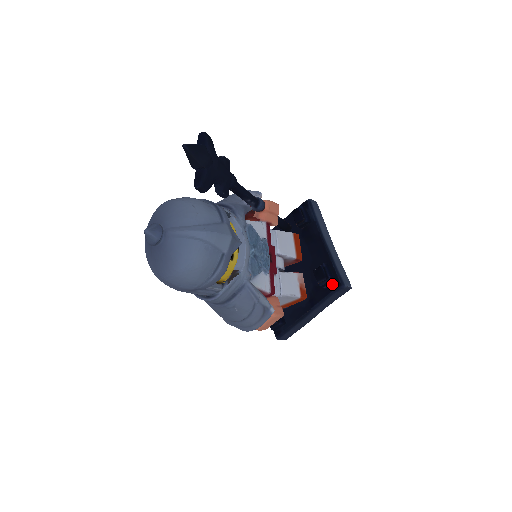
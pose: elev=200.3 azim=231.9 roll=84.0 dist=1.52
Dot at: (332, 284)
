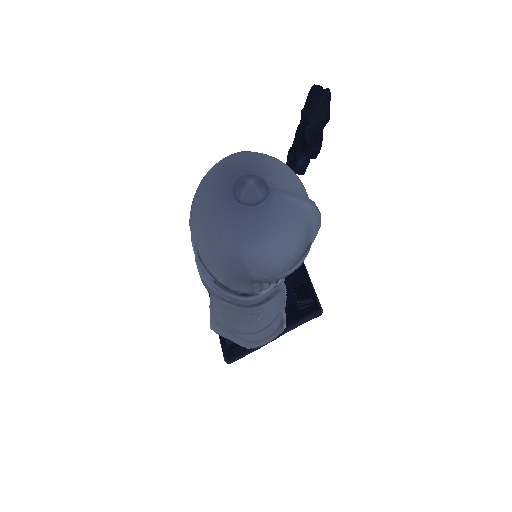
Dot at: (309, 306)
